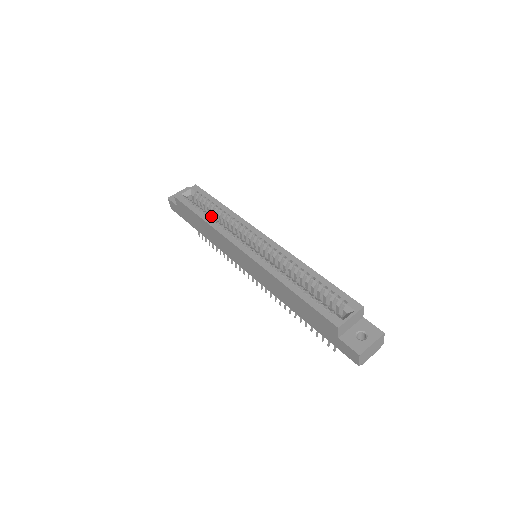
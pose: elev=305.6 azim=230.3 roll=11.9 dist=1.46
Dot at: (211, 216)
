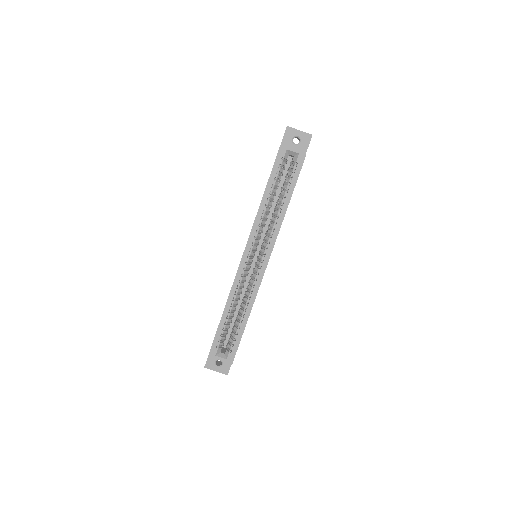
Dot at: (273, 198)
